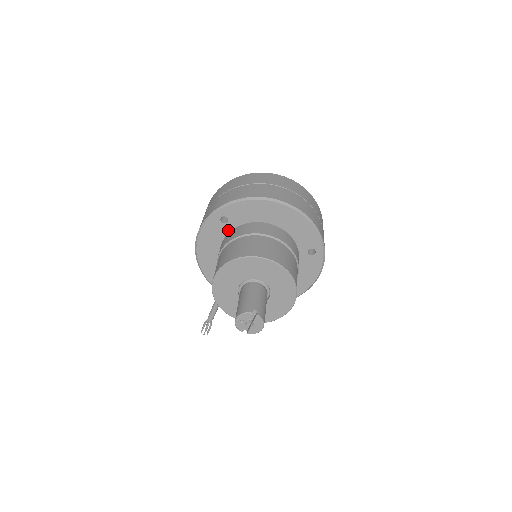
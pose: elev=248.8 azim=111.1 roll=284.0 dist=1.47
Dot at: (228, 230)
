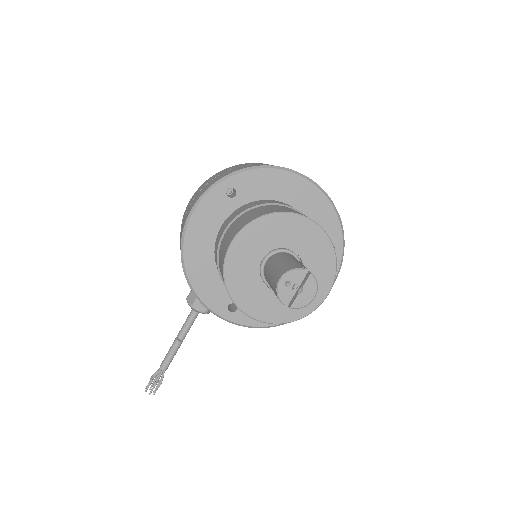
Dot at: (233, 208)
